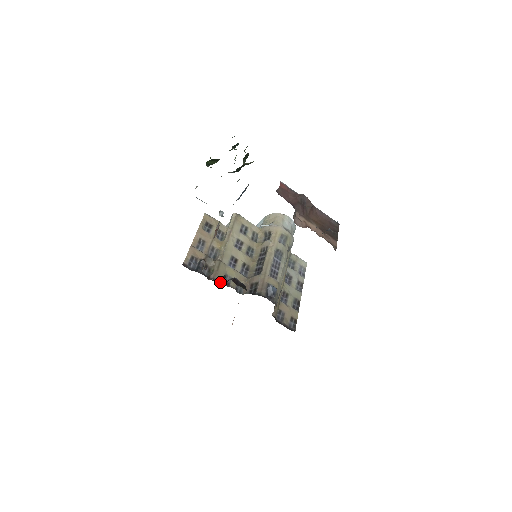
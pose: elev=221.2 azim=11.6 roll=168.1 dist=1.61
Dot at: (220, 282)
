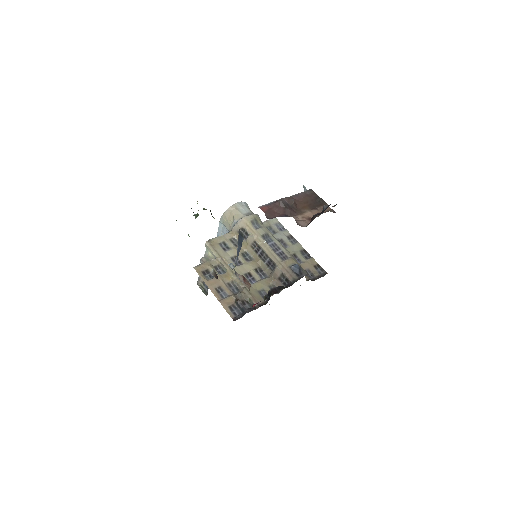
Dot at: (263, 301)
